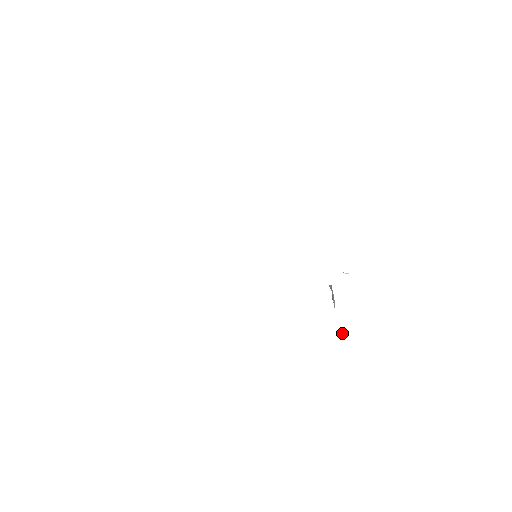
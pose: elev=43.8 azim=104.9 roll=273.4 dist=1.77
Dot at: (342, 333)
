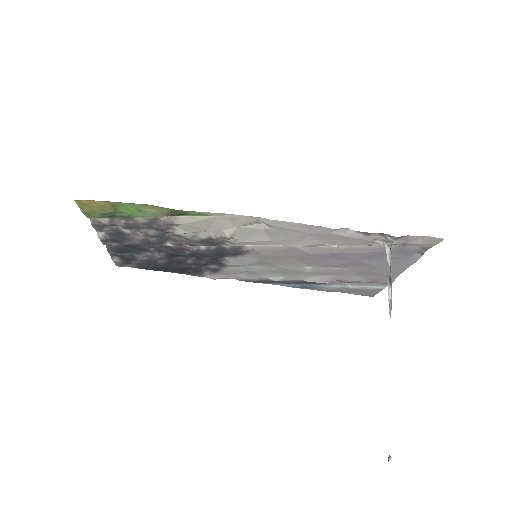
Dot at: (389, 455)
